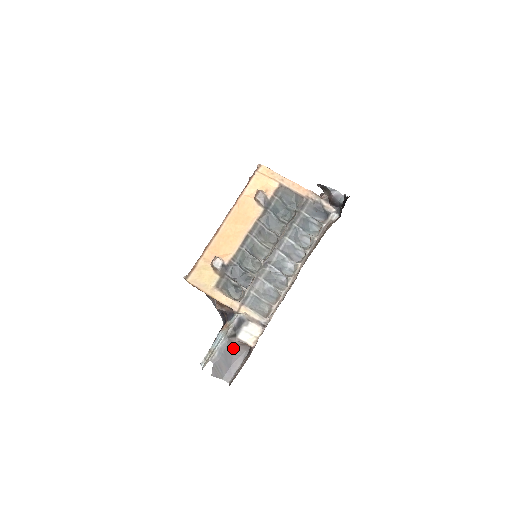
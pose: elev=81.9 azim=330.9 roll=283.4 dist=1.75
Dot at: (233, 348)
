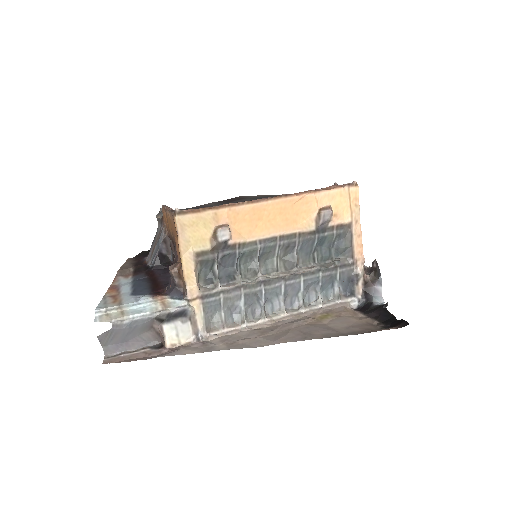
Dot at: (147, 329)
